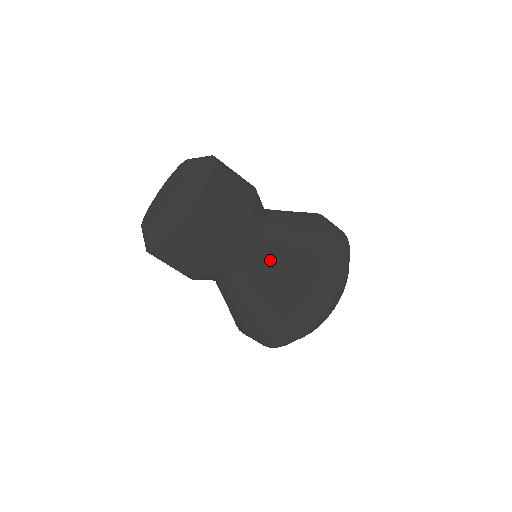
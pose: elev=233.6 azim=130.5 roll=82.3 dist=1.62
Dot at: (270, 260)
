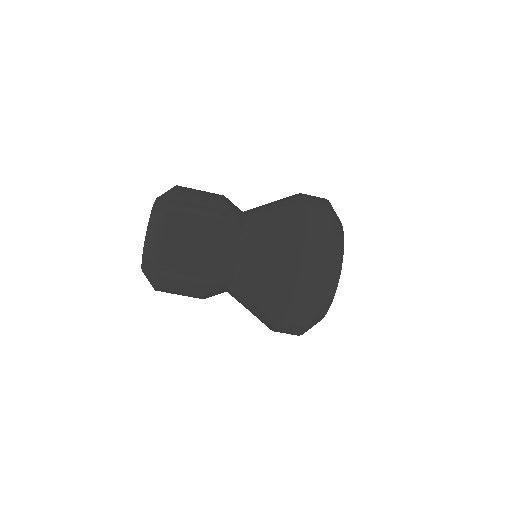
Dot at: (260, 222)
